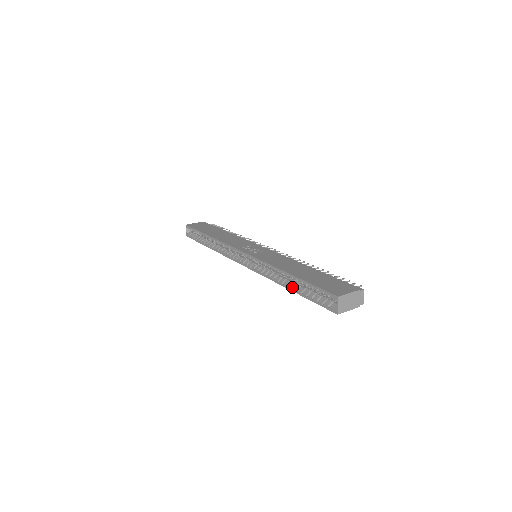
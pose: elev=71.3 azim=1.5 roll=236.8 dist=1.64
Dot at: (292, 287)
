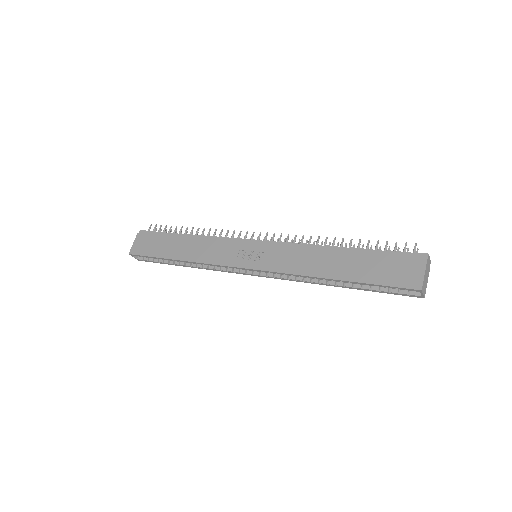
Dot at: (343, 285)
